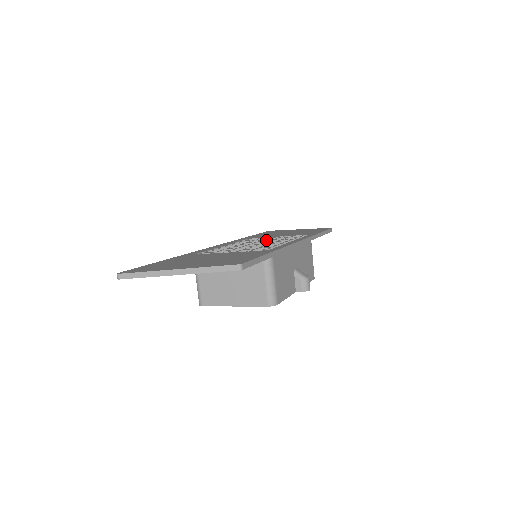
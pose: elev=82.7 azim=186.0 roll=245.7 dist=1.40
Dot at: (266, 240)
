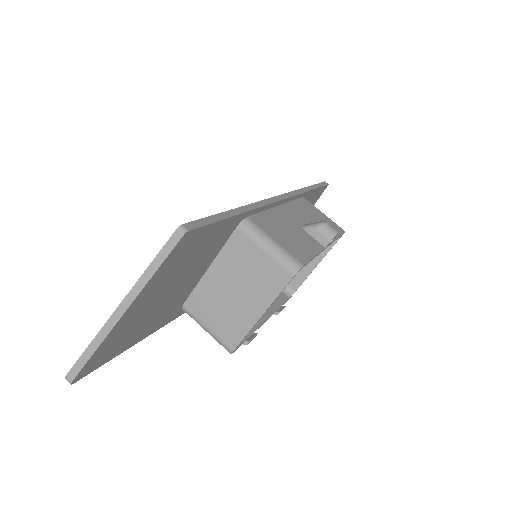
Dot at: occluded
